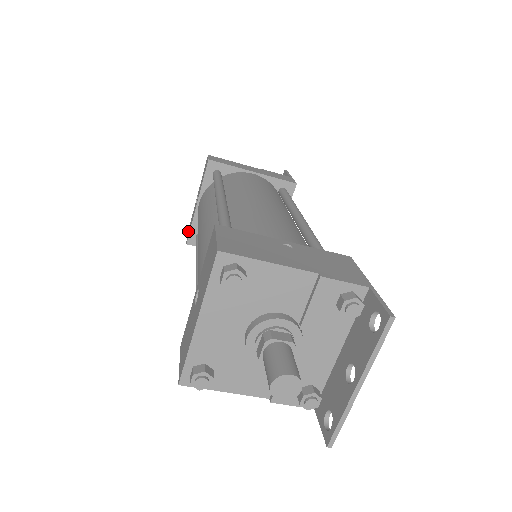
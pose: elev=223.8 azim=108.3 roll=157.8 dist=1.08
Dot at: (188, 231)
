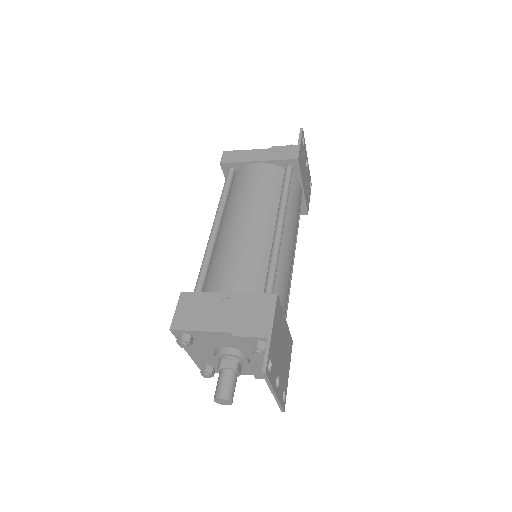
Dot at: occluded
